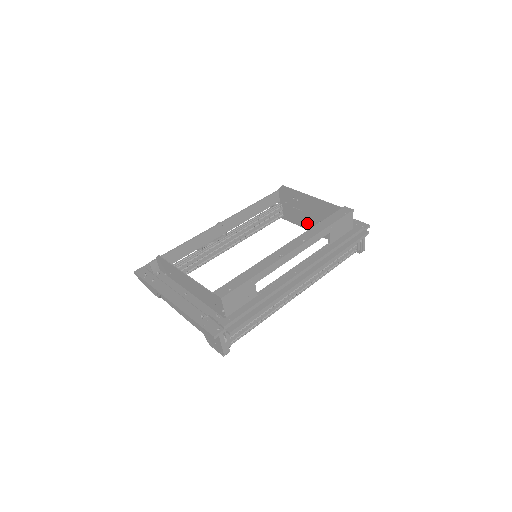
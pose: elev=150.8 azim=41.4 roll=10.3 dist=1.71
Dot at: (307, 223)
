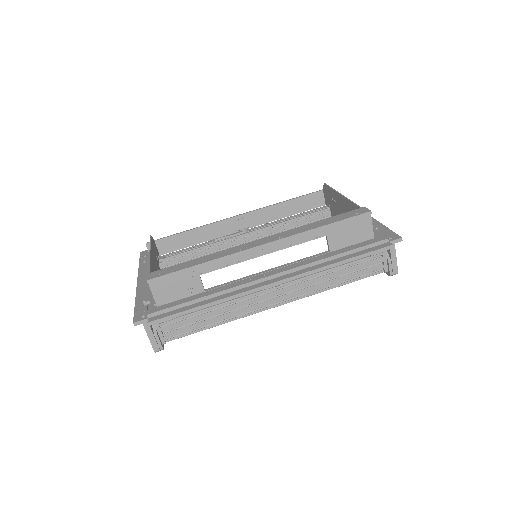
Dot at: occluded
